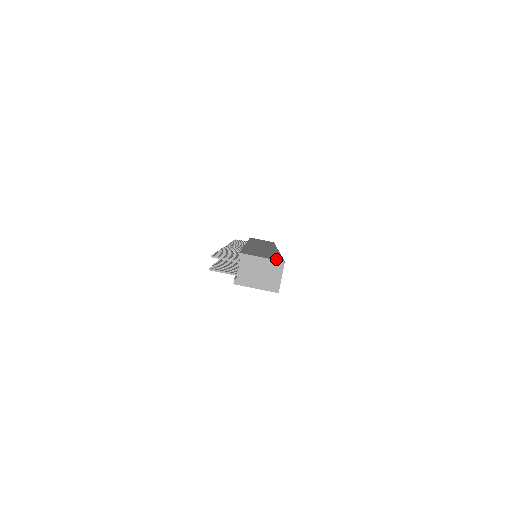
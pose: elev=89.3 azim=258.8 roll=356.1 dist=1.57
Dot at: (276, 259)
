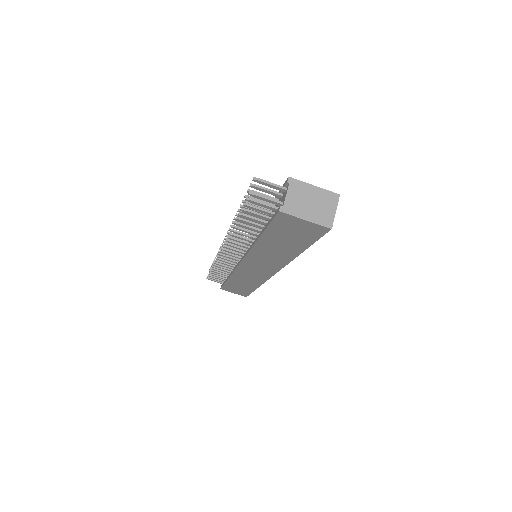
Dot at: occluded
